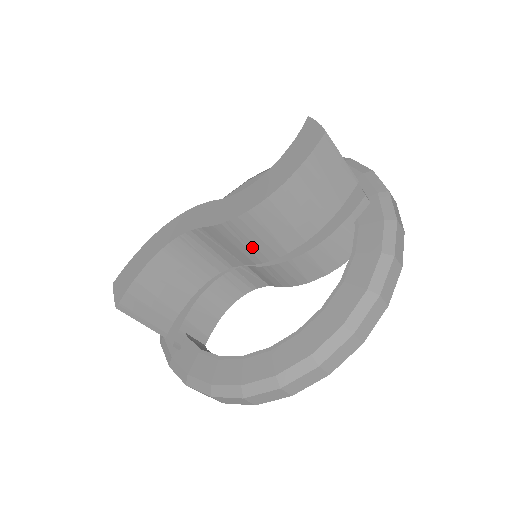
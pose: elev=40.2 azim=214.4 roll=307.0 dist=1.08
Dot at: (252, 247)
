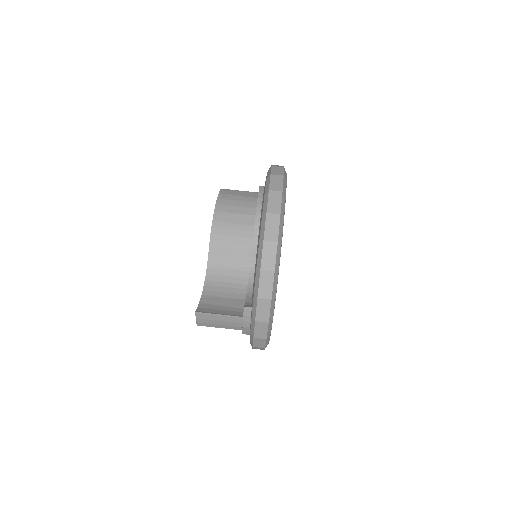
Dot at: (236, 239)
